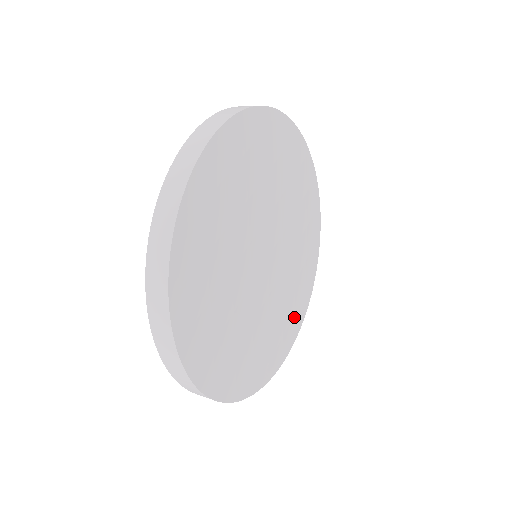
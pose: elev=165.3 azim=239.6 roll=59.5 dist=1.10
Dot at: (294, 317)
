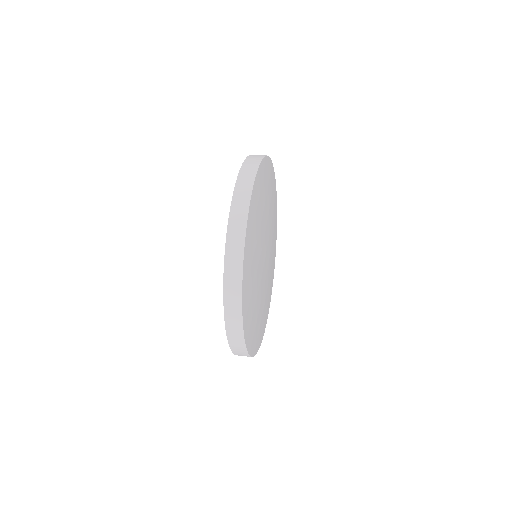
Dot at: (270, 292)
